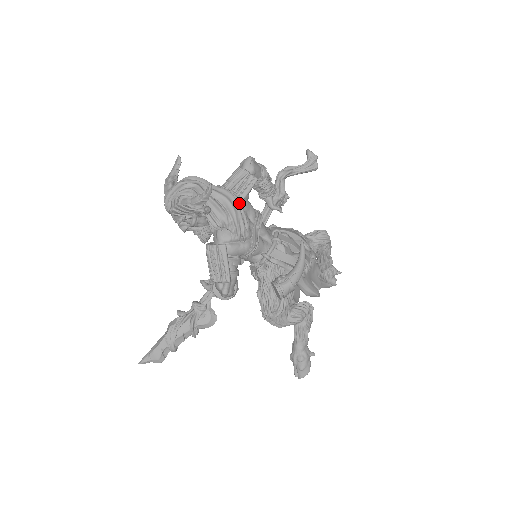
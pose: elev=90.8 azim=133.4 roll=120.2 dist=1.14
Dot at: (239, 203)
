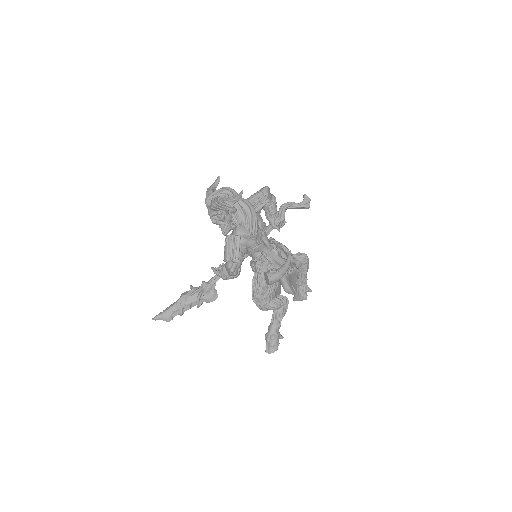
Dot at: (255, 212)
